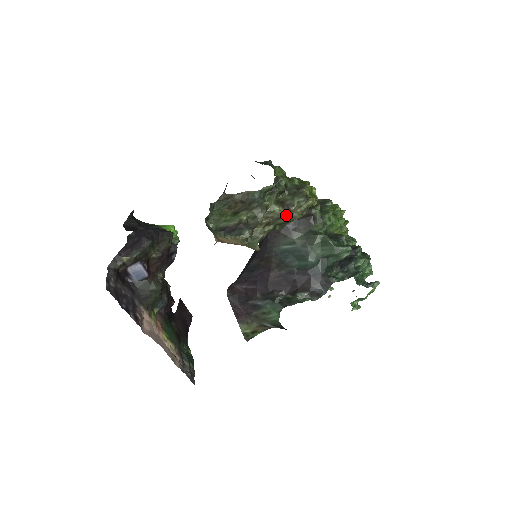
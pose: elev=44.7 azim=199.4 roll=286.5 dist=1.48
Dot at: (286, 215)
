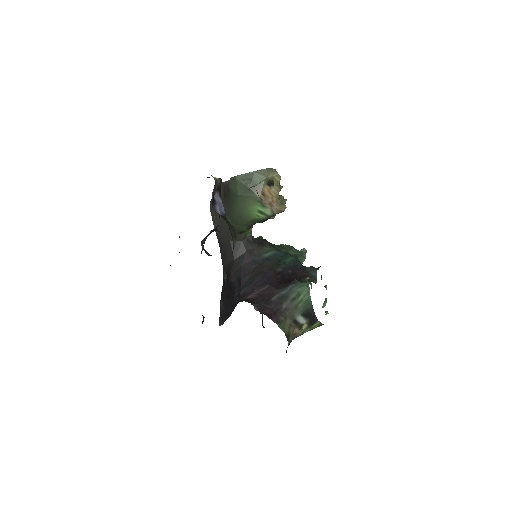
Dot at: occluded
